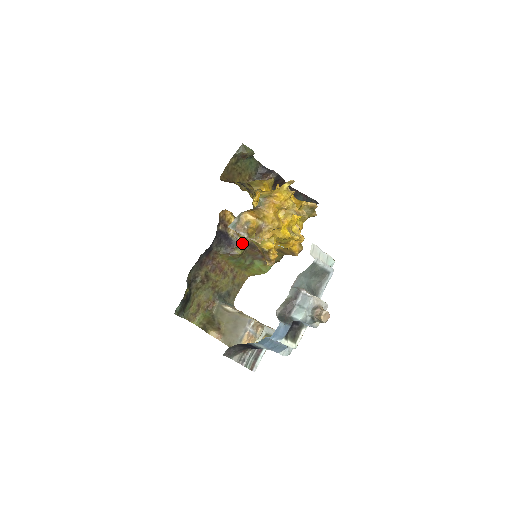
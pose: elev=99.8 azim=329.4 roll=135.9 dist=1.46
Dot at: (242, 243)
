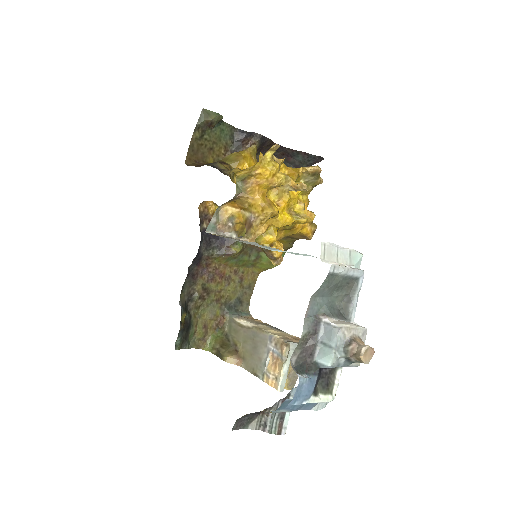
Dot at: (238, 237)
